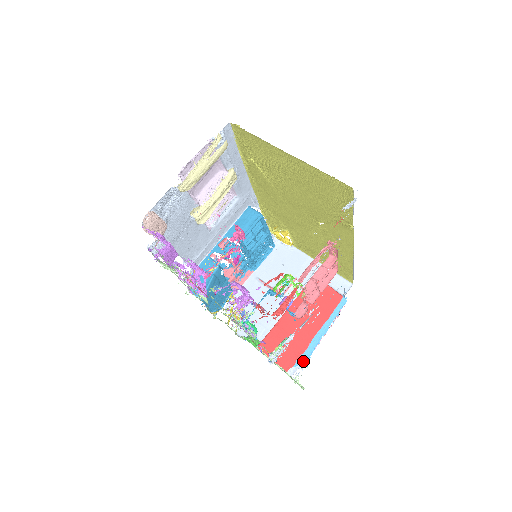
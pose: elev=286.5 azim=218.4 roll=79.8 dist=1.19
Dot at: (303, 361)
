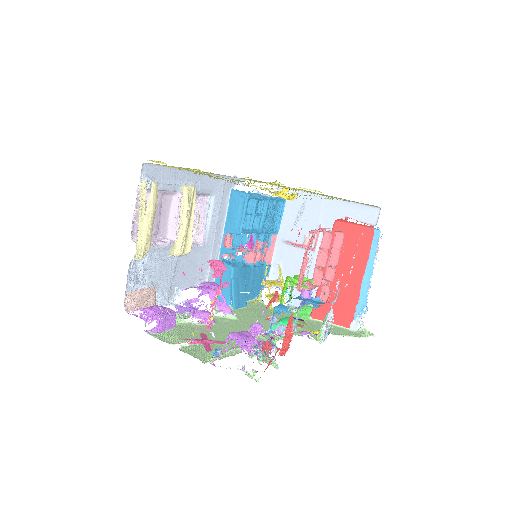
Dot at: (361, 310)
